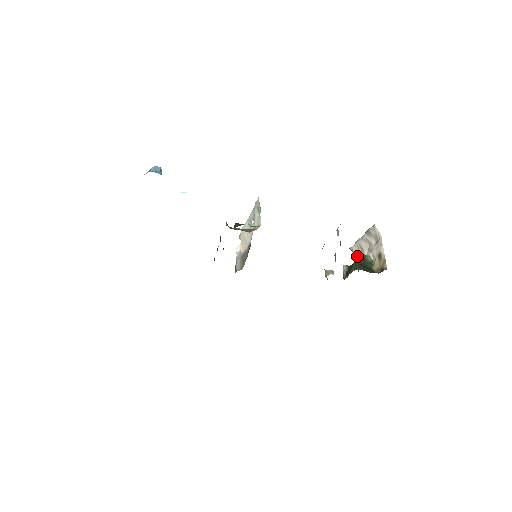
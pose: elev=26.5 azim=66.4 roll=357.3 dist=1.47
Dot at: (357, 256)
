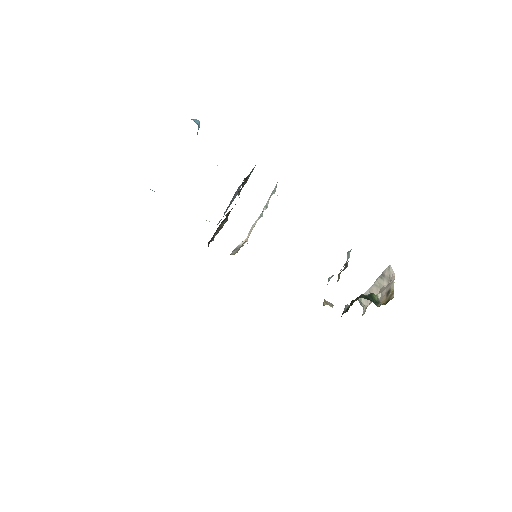
Dot at: (364, 305)
